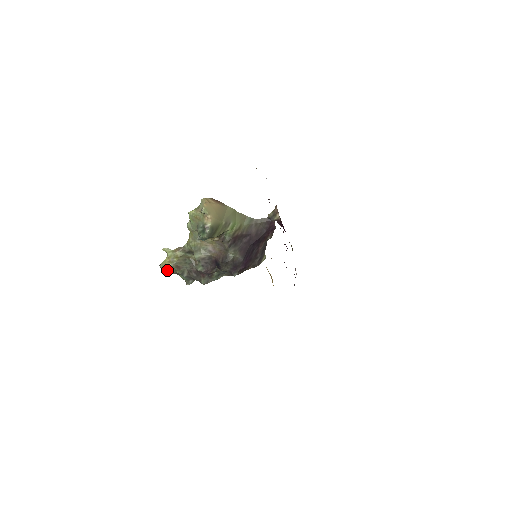
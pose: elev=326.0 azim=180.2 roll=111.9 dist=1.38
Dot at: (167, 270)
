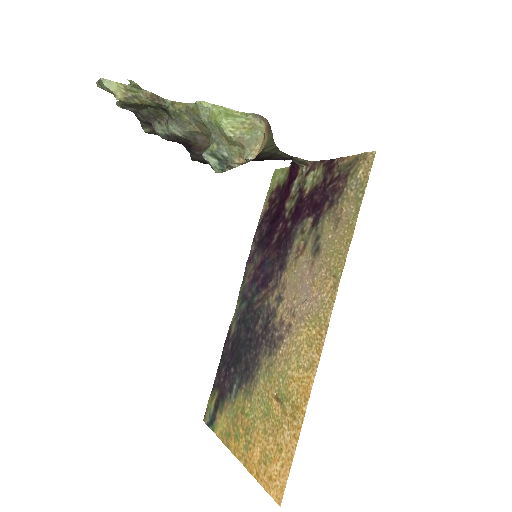
Dot at: (108, 91)
